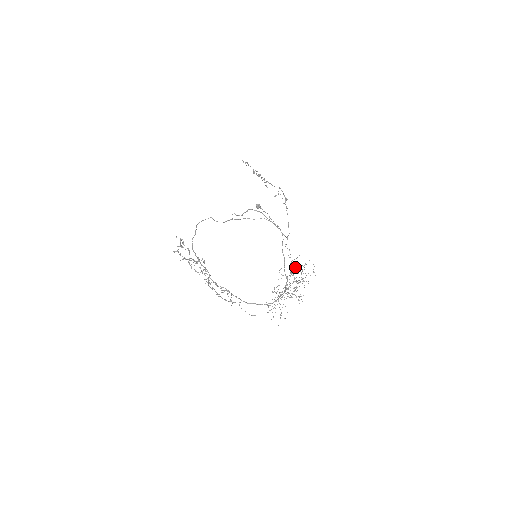
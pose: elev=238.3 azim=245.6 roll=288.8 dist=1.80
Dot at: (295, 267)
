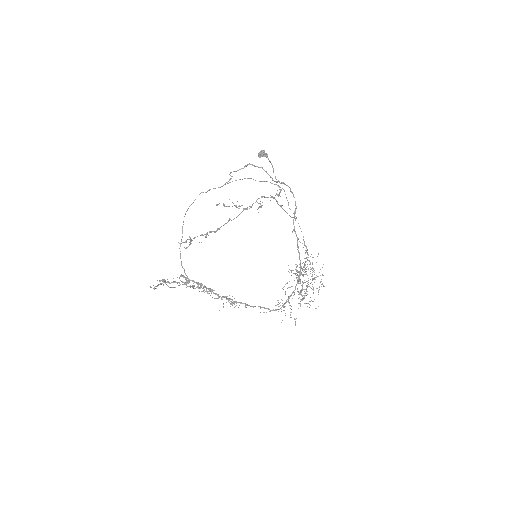
Dot at: (306, 261)
